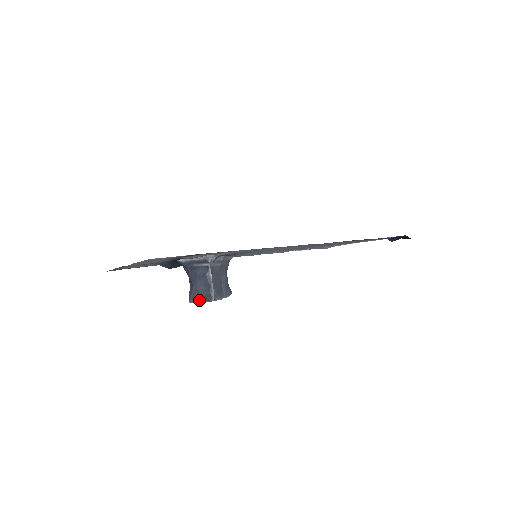
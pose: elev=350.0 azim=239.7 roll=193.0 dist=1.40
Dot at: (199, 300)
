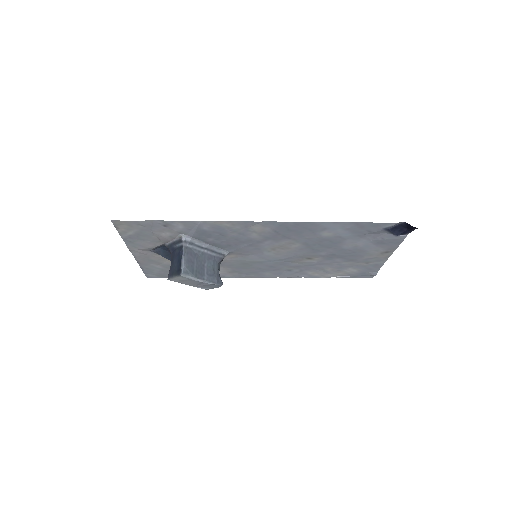
Dot at: (173, 276)
